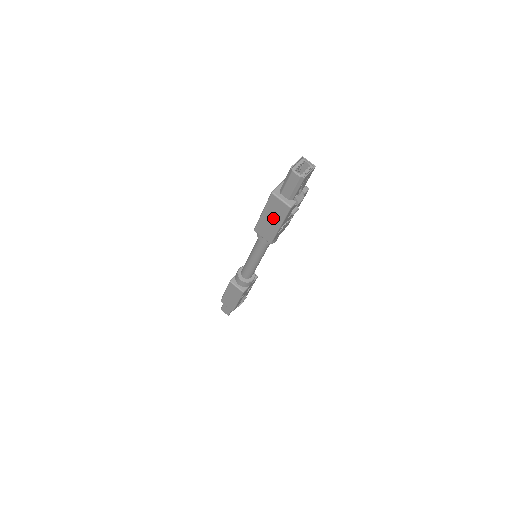
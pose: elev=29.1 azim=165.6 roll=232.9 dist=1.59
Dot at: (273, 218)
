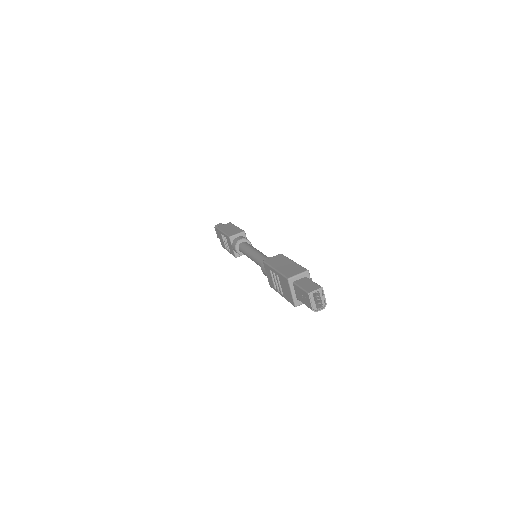
Dot at: occluded
